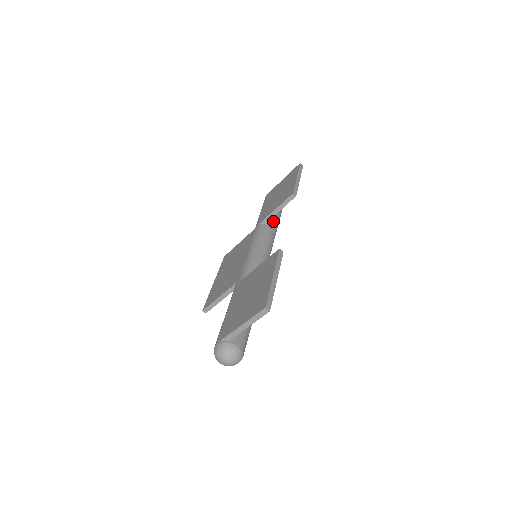
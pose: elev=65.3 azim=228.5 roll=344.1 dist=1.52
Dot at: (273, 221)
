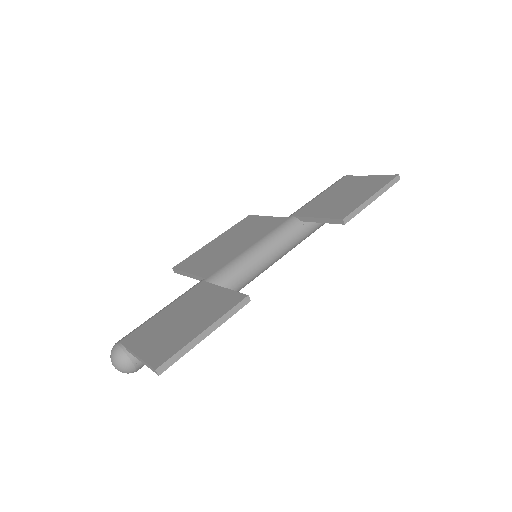
Dot at: (314, 222)
